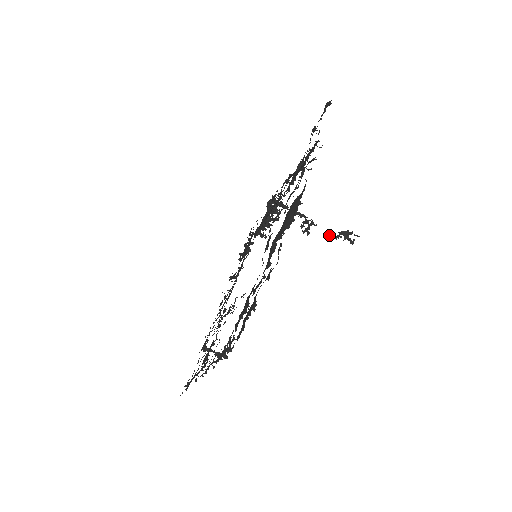
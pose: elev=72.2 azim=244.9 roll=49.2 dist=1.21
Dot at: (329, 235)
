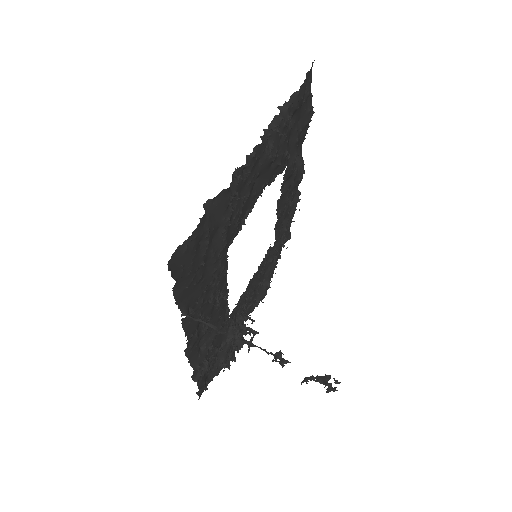
Dot at: (306, 380)
